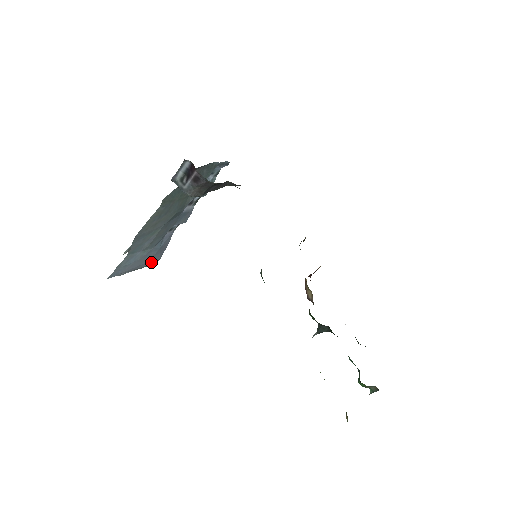
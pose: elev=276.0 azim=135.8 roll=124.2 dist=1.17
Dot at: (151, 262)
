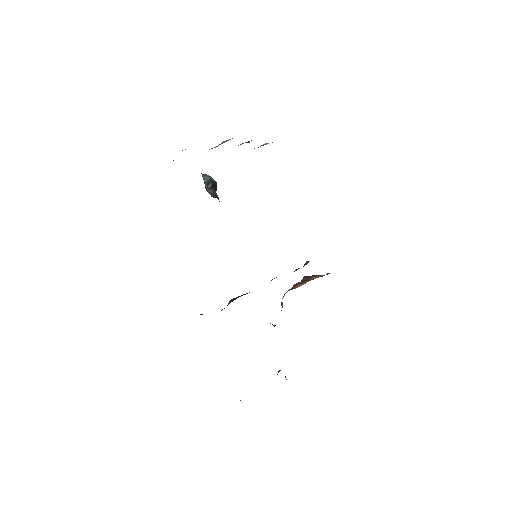
Dot at: occluded
